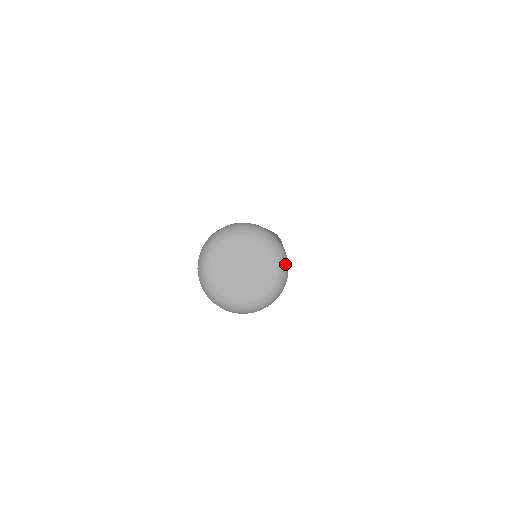
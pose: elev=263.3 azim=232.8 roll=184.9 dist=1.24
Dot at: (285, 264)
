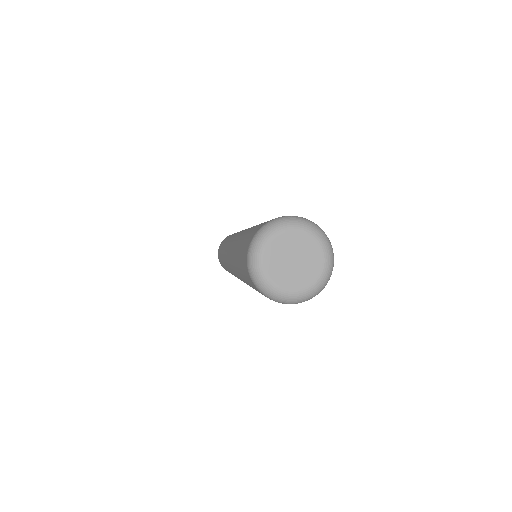
Dot at: (322, 232)
